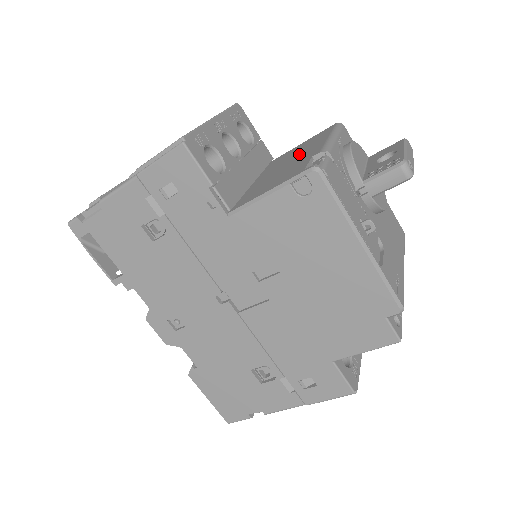
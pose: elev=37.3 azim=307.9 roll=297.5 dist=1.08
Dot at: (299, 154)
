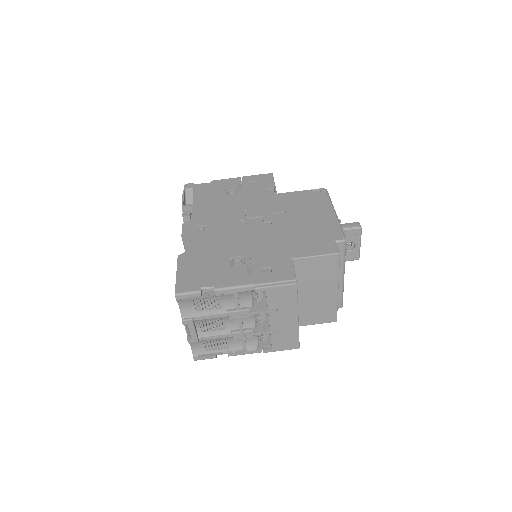
Dot at: occluded
